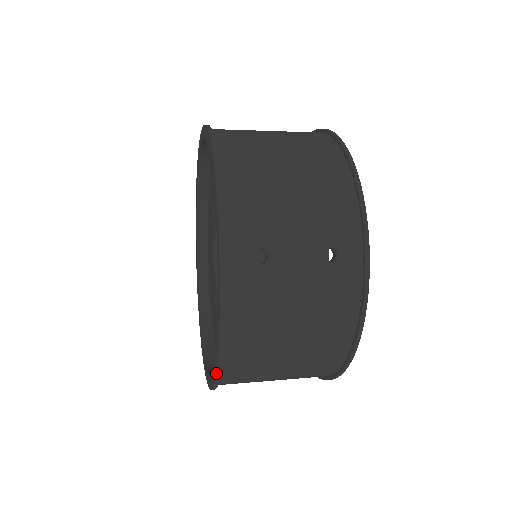
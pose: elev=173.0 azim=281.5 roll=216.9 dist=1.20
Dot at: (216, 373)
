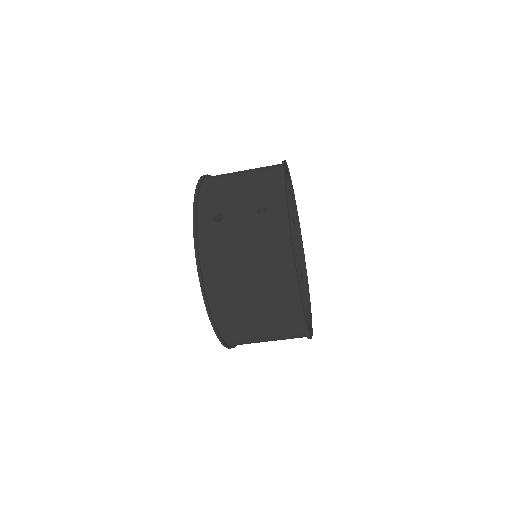
Dot at: (205, 304)
